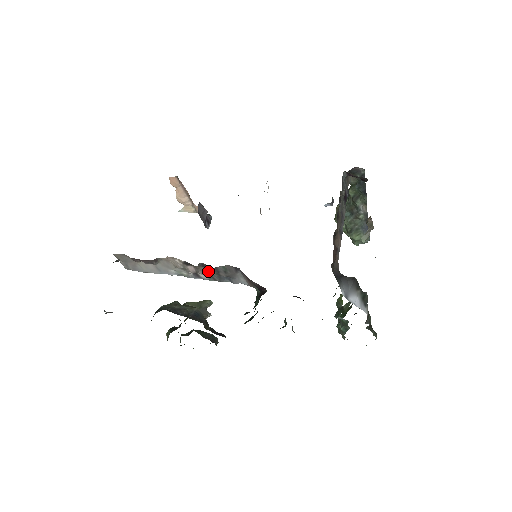
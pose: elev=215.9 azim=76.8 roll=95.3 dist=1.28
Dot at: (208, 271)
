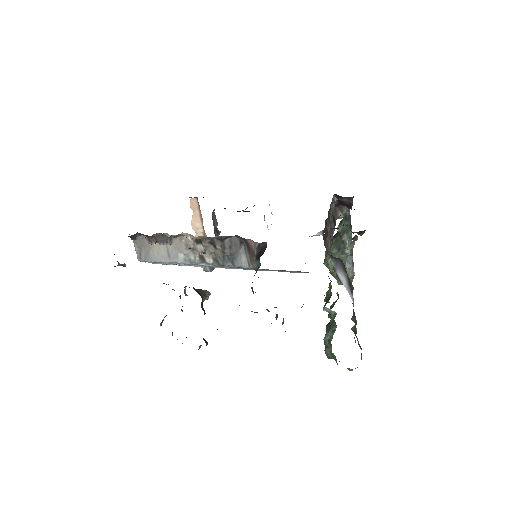
Dot at: (215, 249)
